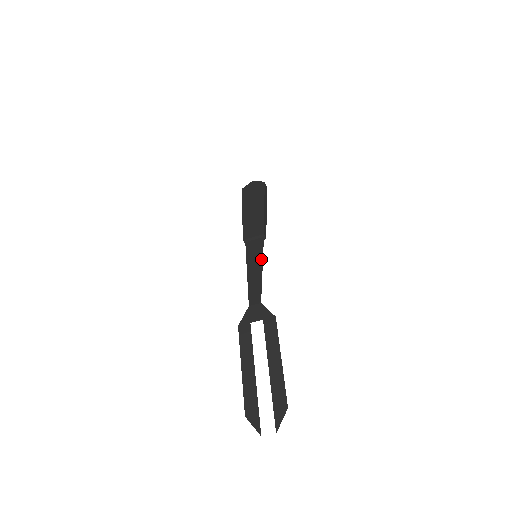
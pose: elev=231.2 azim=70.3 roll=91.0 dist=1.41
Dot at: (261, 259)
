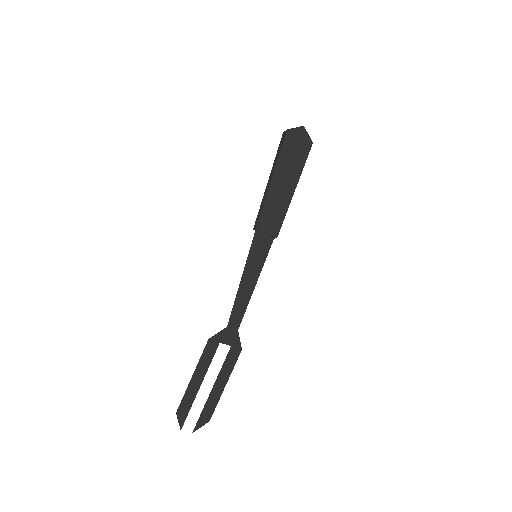
Dot at: (260, 271)
